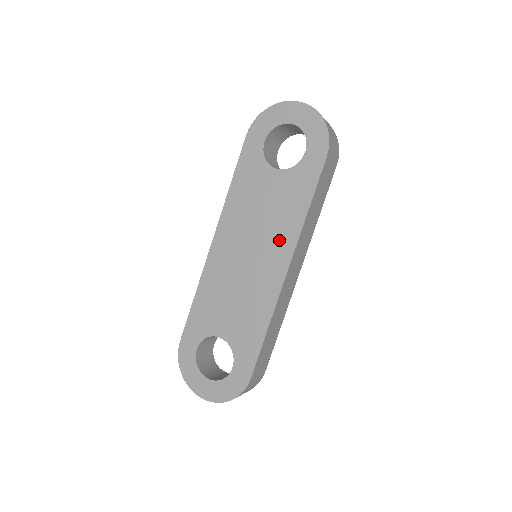
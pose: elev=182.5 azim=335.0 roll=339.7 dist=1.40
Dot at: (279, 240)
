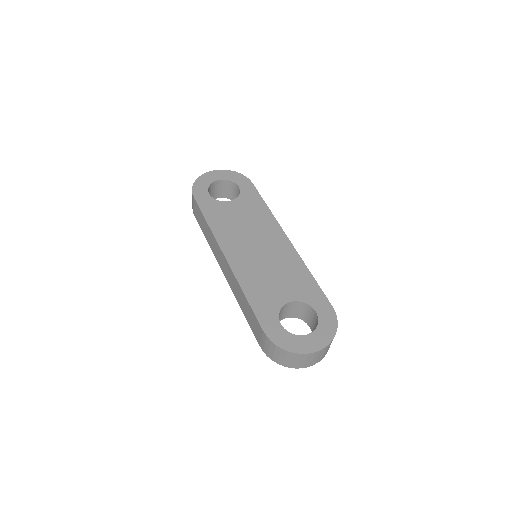
Dot at: (267, 228)
